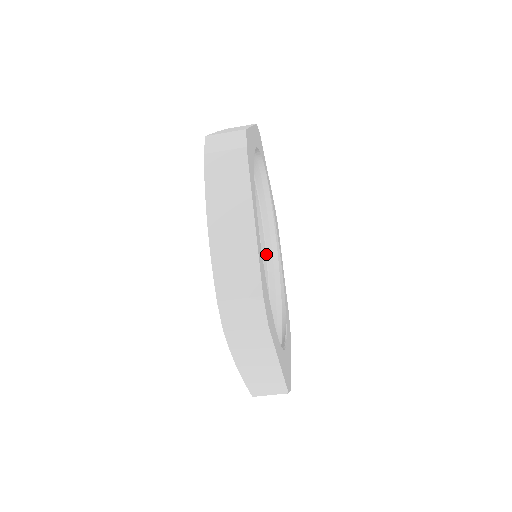
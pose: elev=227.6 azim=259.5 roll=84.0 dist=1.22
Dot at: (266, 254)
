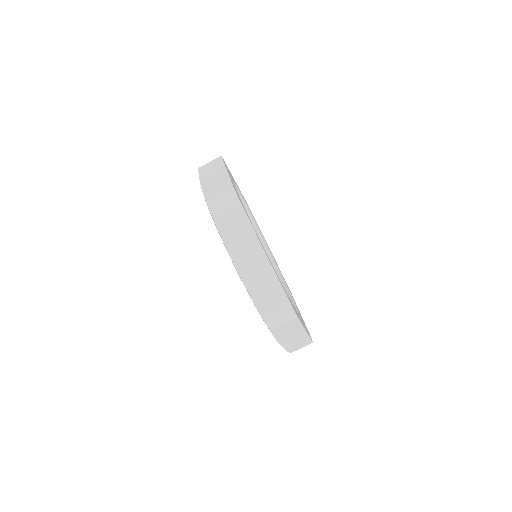
Dot at: occluded
